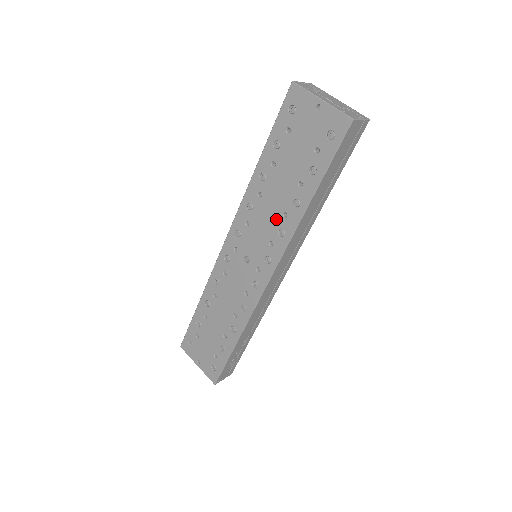
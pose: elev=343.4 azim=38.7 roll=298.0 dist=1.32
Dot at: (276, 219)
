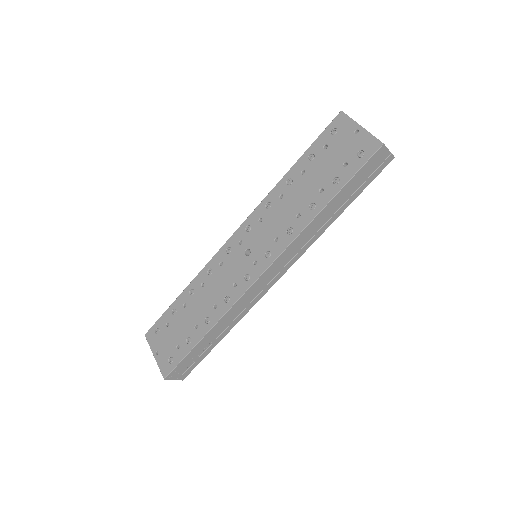
Dot at: (289, 218)
